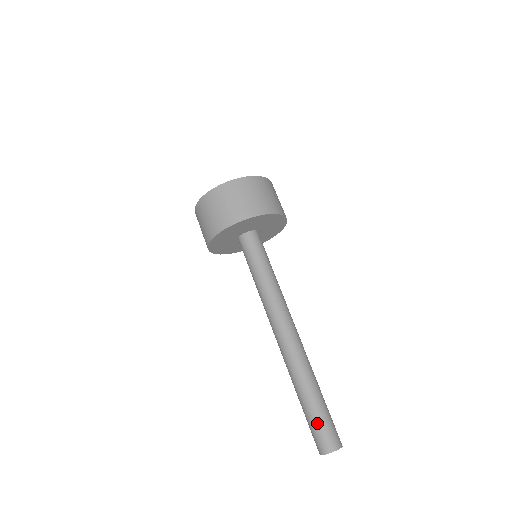
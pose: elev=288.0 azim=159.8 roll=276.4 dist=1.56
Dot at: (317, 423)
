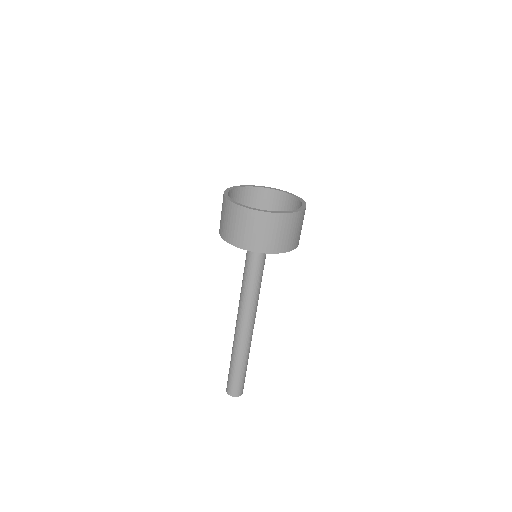
Dot at: (236, 381)
